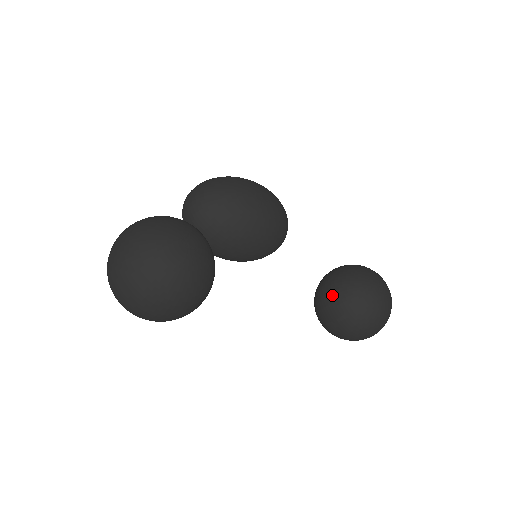
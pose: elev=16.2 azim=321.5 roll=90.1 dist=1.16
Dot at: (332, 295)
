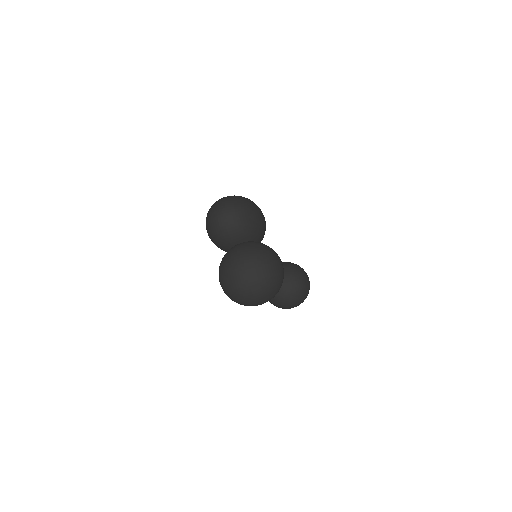
Dot at: (286, 283)
